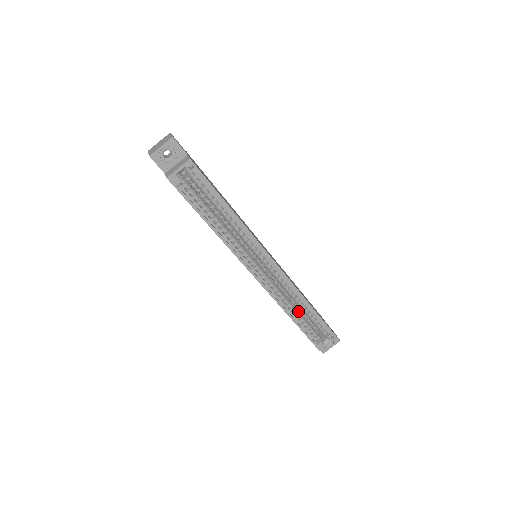
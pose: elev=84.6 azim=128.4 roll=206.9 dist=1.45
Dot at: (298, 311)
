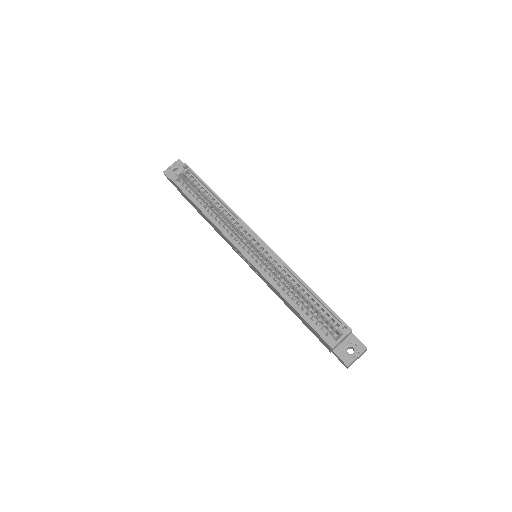
Dot at: (297, 298)
